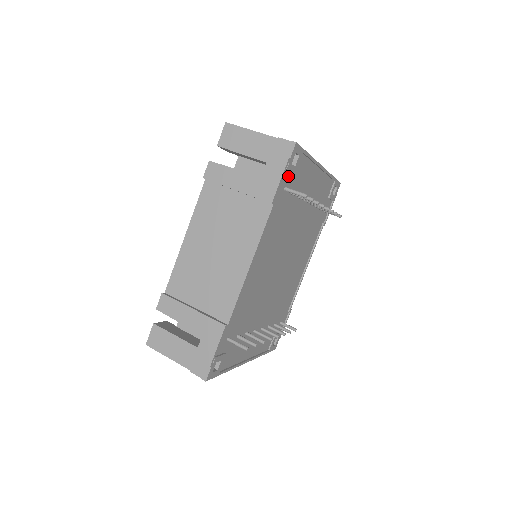
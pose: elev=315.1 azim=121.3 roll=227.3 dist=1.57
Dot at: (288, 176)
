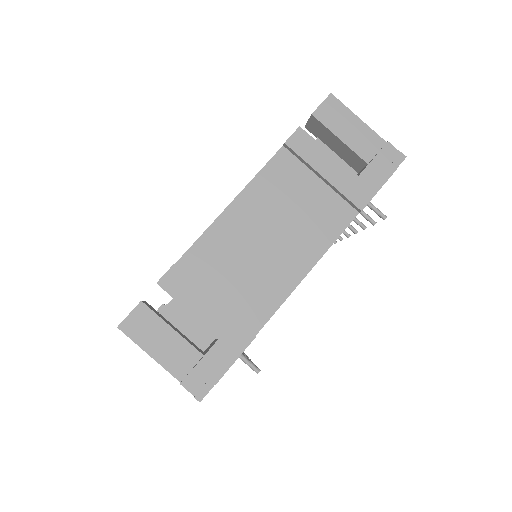
Dot at: occluded
